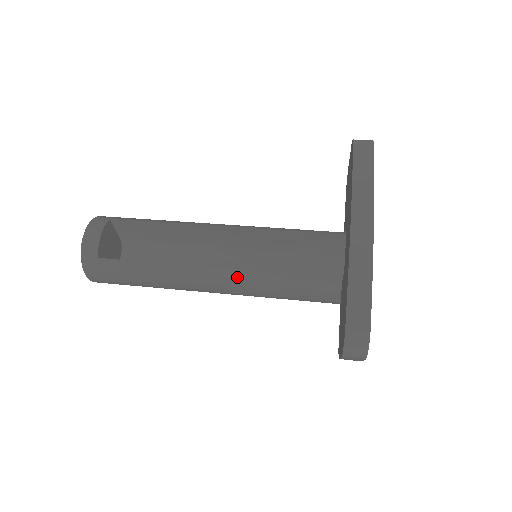
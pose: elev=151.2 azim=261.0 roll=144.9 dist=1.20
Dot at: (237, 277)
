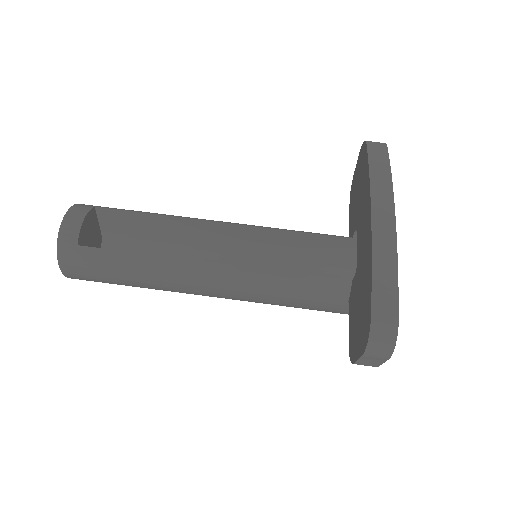
Dot at: (236, 275)
